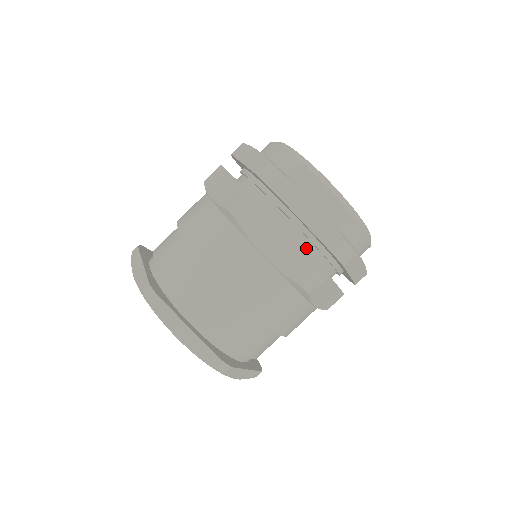
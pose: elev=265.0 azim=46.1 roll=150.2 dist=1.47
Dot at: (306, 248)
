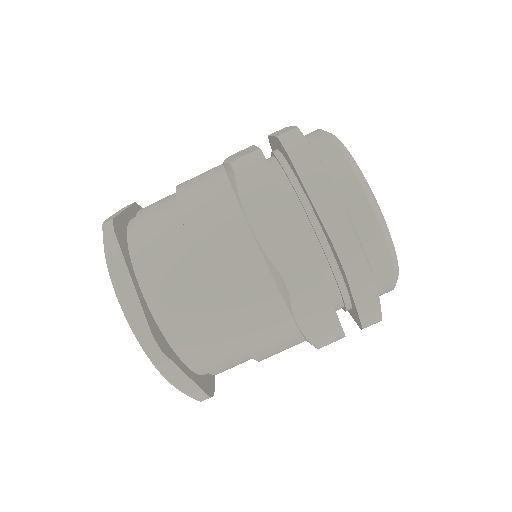
Dot at: (335, 307)
